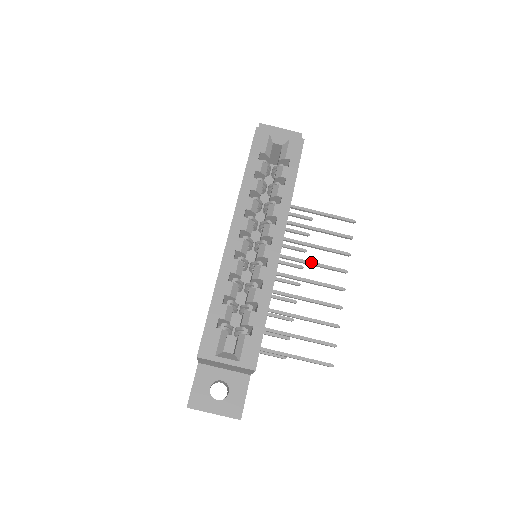
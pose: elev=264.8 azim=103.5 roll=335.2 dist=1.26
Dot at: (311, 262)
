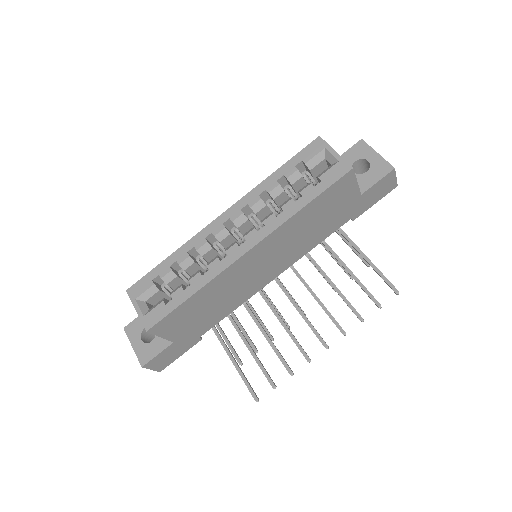
Dot at: (319, 300)
